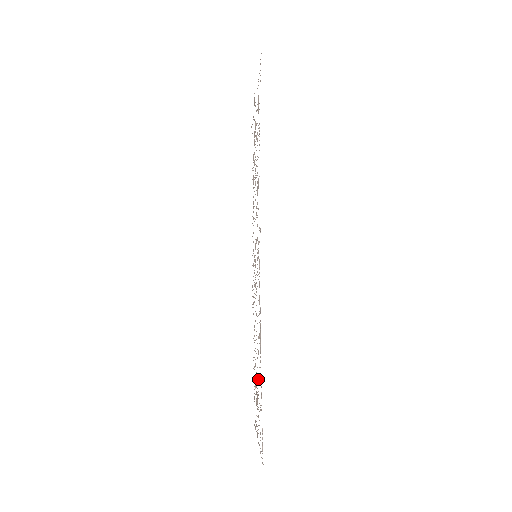
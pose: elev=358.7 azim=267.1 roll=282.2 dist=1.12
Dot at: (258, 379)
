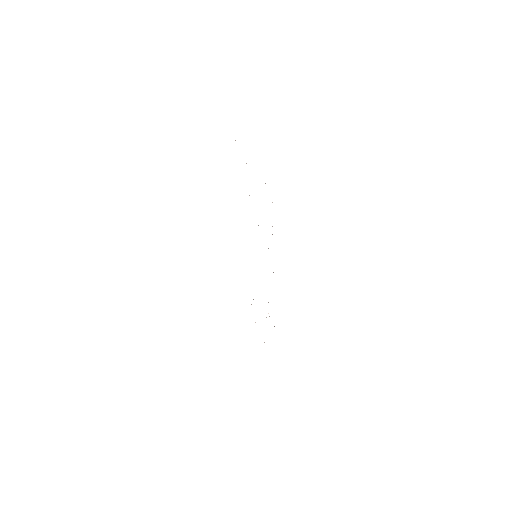
Dot at: occluded
